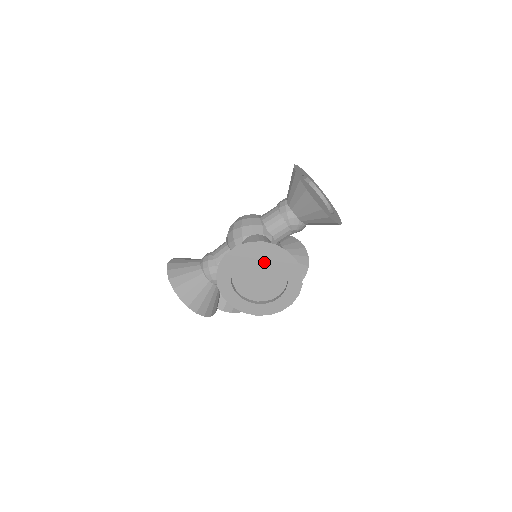
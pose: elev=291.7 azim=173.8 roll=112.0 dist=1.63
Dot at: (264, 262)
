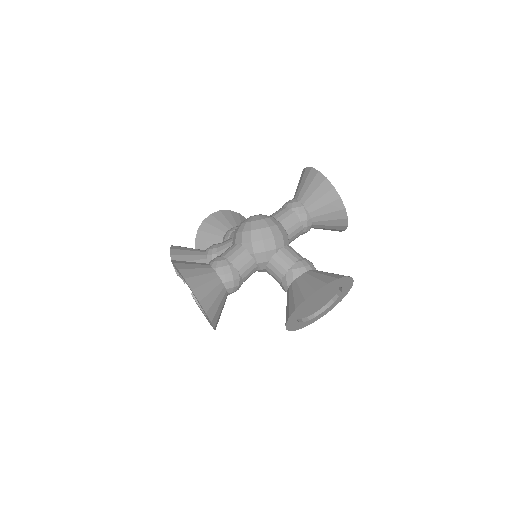
Dot at: (330, 289)
